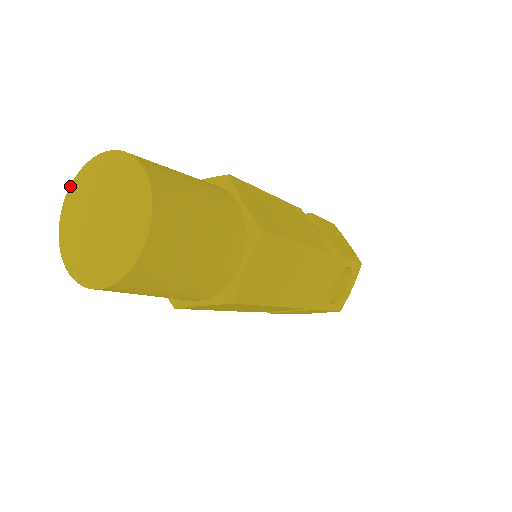
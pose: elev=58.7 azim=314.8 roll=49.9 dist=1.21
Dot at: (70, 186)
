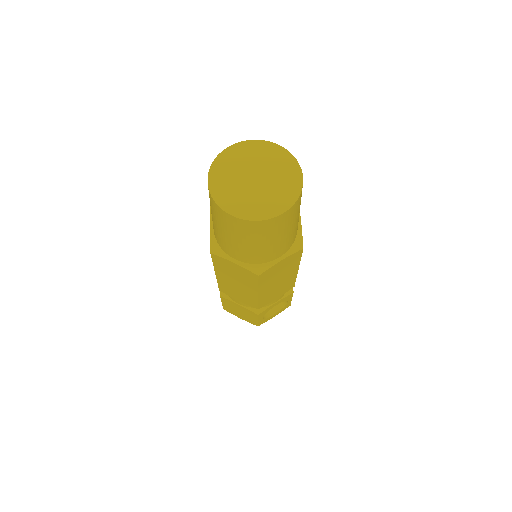
Dot at: (238, 143)
